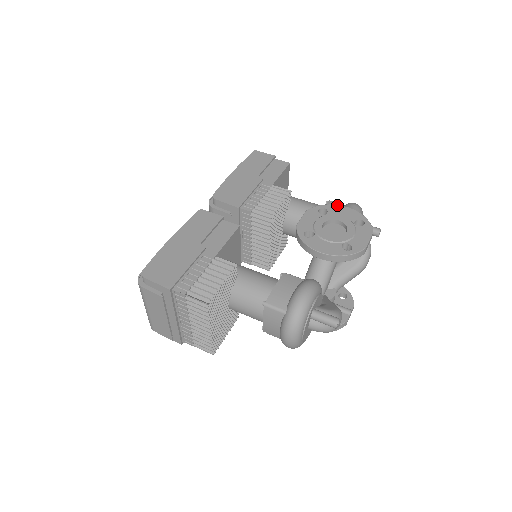
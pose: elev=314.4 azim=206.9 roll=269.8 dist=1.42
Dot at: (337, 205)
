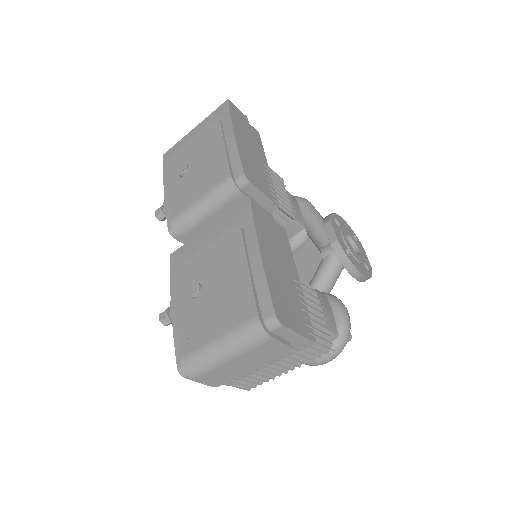
Dot at: occluded
